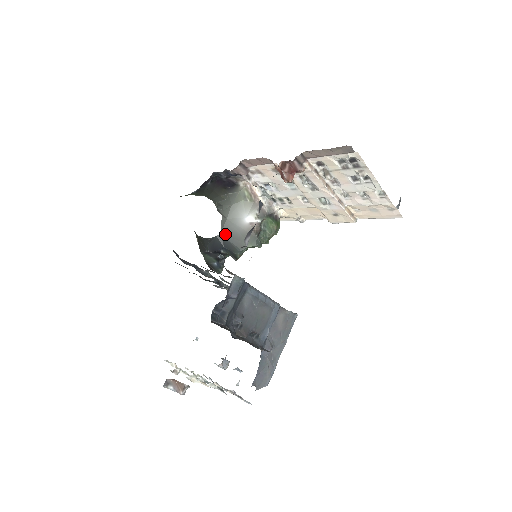
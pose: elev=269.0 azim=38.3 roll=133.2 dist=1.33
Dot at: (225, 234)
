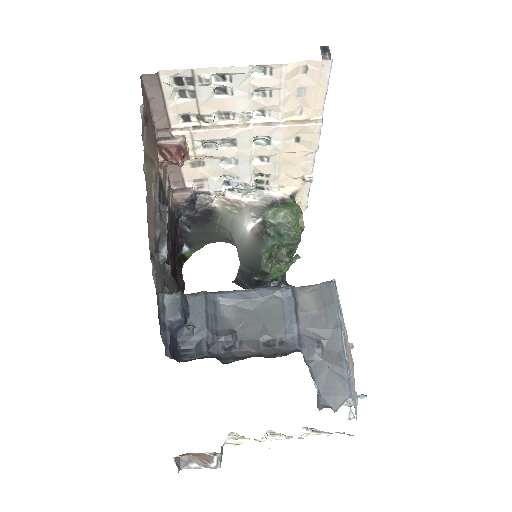
Dot at: (242, 260)
